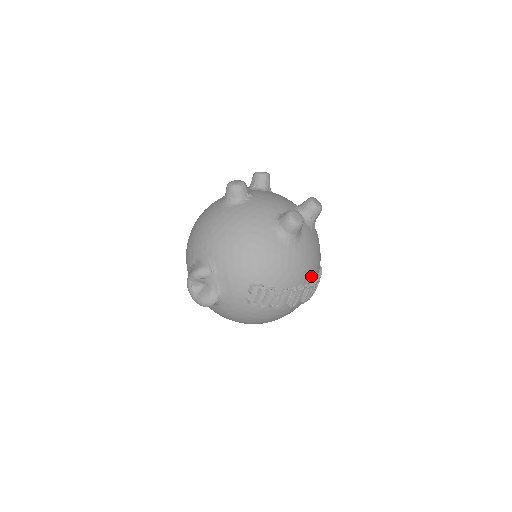
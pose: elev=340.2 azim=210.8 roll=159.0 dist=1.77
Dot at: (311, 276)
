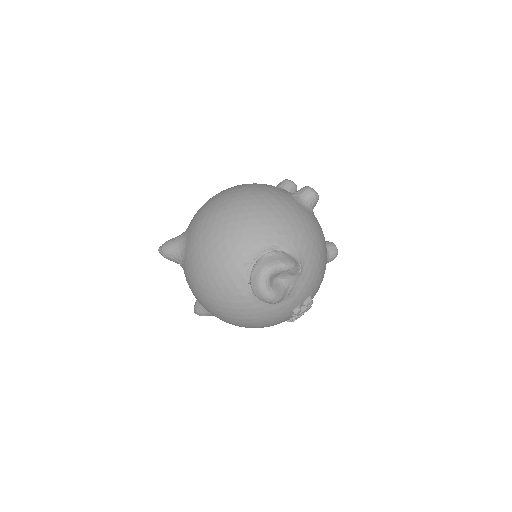
Dot at: occluded
